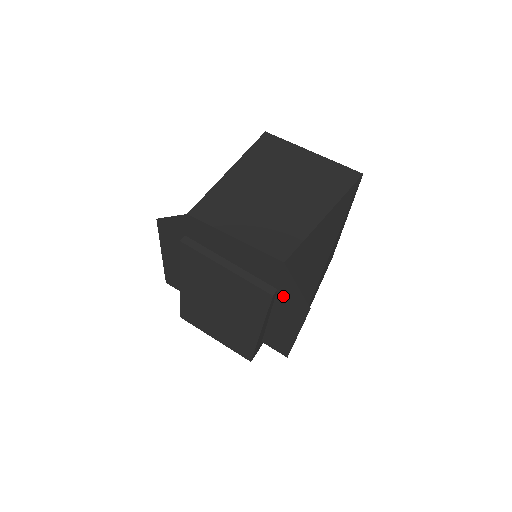
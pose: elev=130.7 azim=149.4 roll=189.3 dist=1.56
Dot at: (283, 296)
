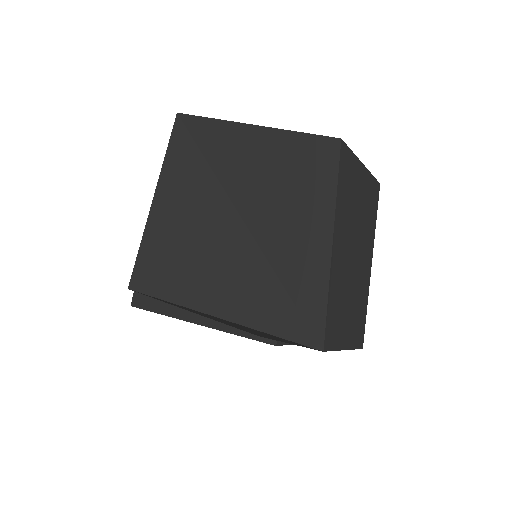
Dot at: occluded
